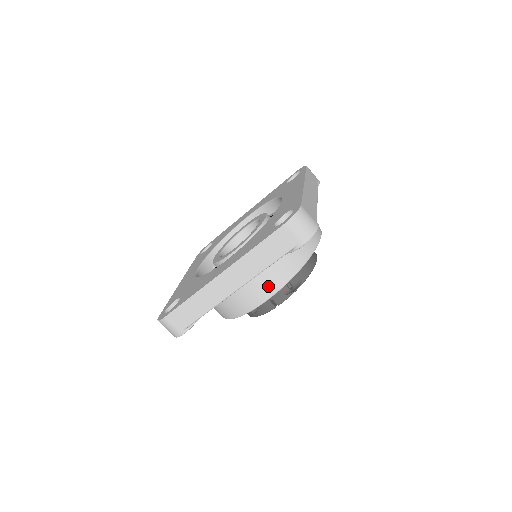
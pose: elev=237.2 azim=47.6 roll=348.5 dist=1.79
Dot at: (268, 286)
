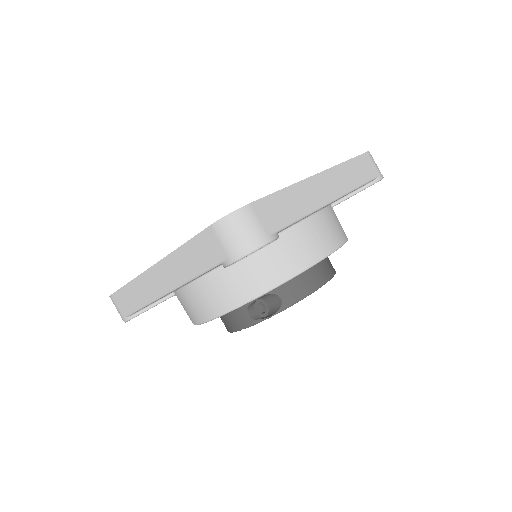
Dot at: (217, 301)
